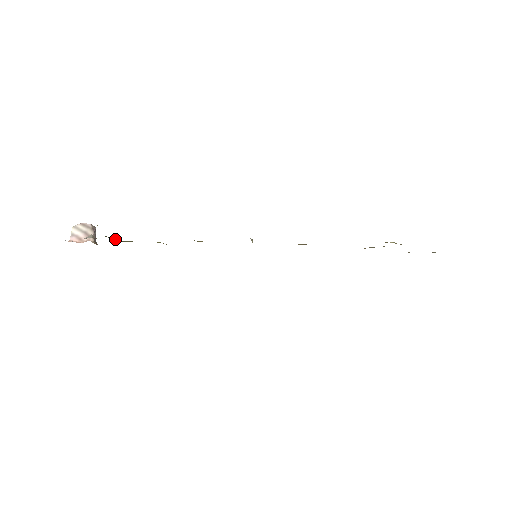
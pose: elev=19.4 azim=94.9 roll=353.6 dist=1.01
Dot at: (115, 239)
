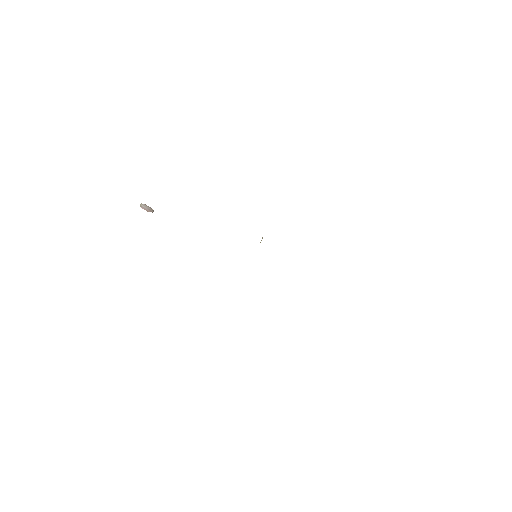
Dot at: occluded
